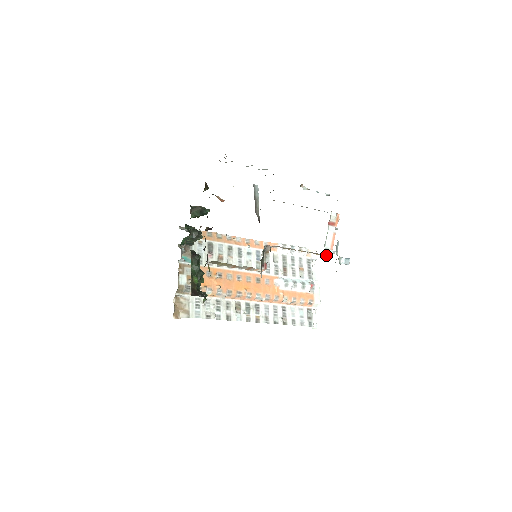
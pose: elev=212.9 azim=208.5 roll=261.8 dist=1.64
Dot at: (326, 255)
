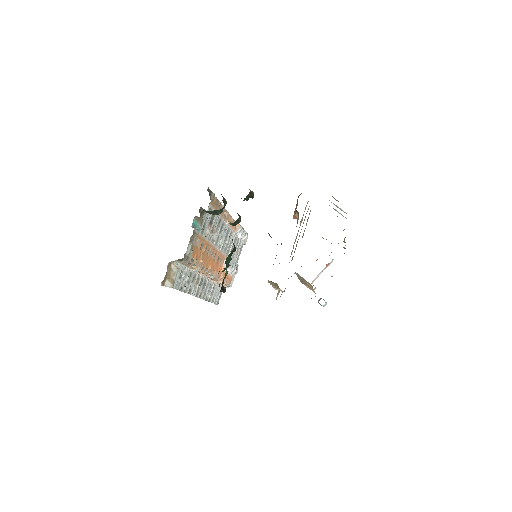
Dot at: occluded
